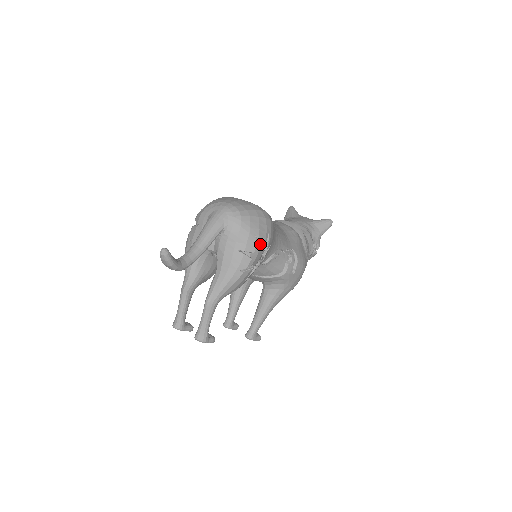
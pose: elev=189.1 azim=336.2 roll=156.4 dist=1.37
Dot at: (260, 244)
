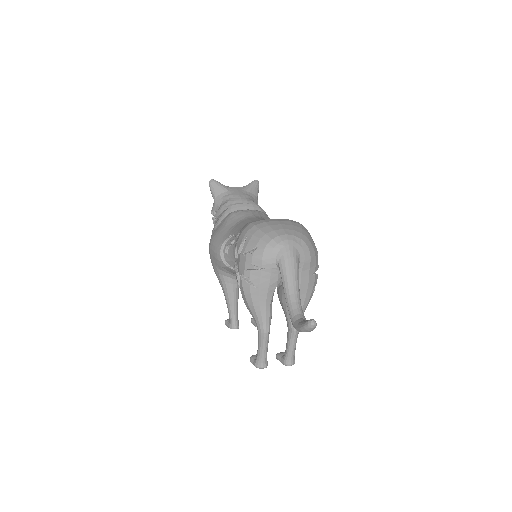
Dot at: occluded
